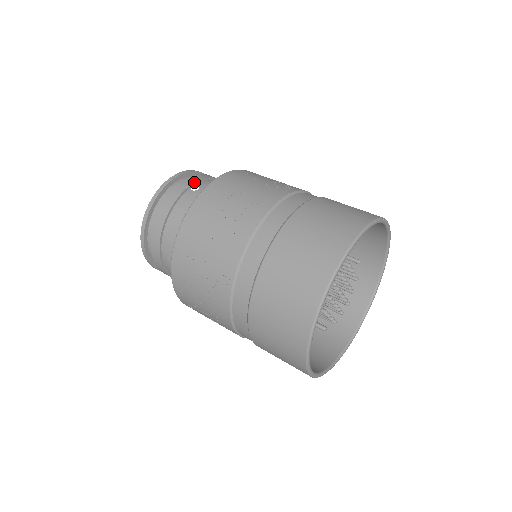
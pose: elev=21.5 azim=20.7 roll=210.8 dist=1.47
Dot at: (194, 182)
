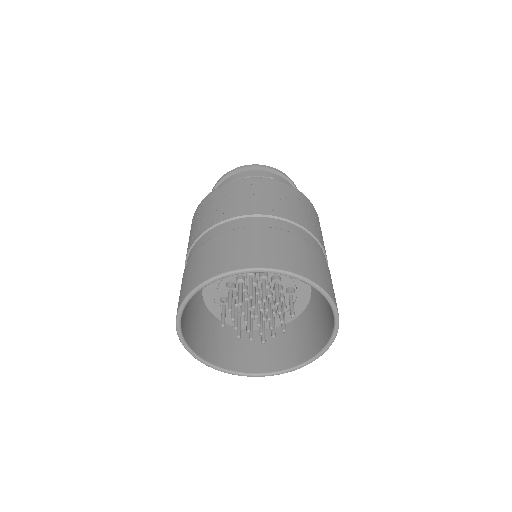
Dot at: (276, 179)
